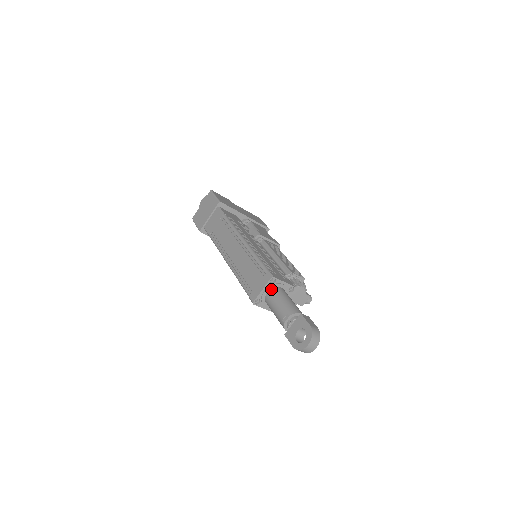
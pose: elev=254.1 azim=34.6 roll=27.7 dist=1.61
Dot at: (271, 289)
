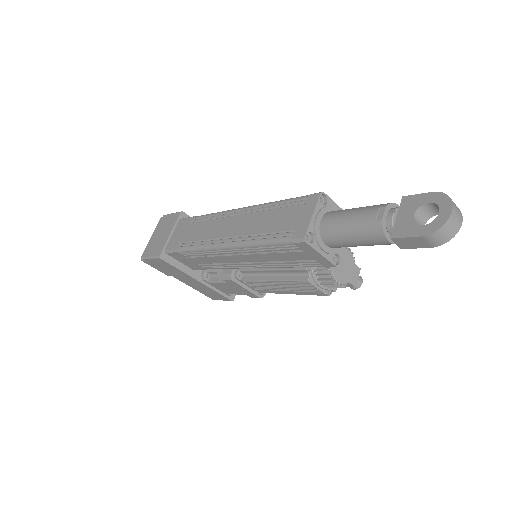
Dot at: (325, 213)
